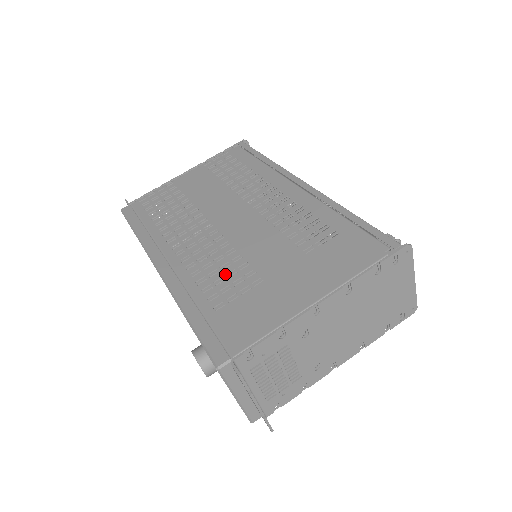
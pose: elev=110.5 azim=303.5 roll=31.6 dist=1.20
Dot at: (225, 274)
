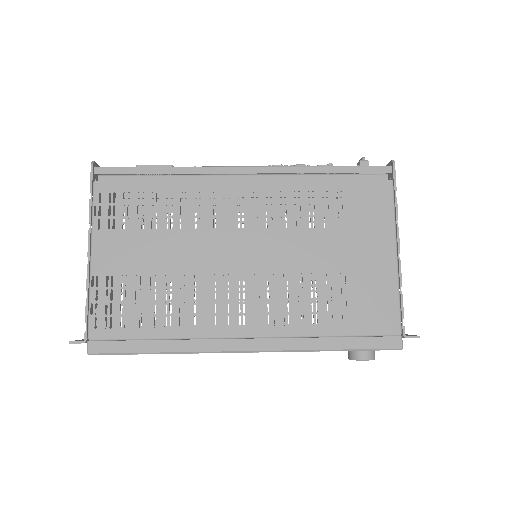
Dot at: (310, 298)
